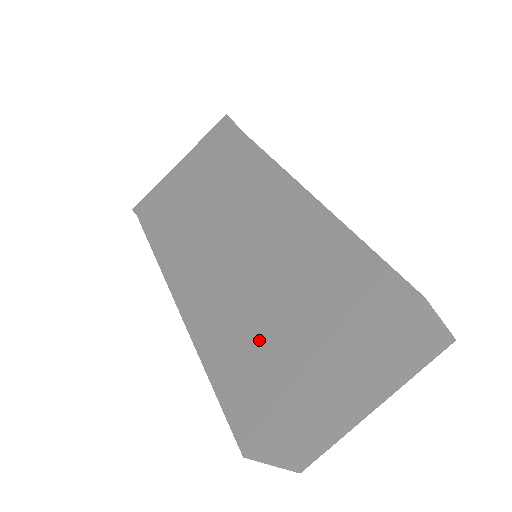
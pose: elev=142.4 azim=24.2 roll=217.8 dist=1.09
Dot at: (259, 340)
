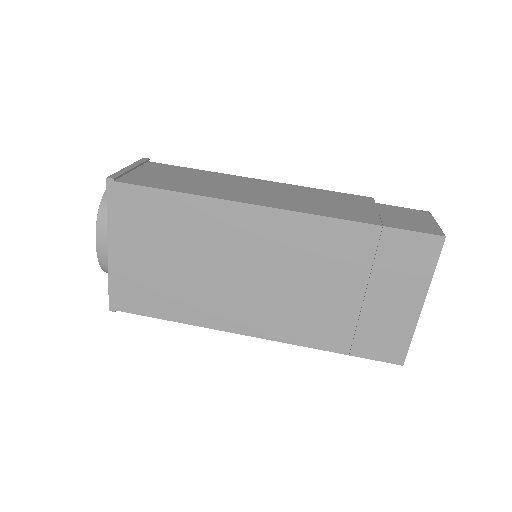
Dot at: (357, 317)
